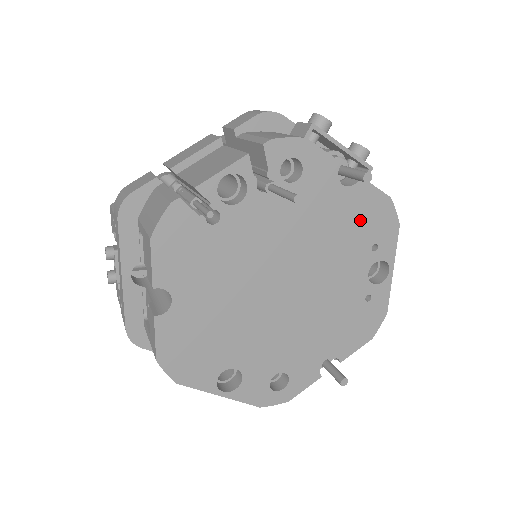
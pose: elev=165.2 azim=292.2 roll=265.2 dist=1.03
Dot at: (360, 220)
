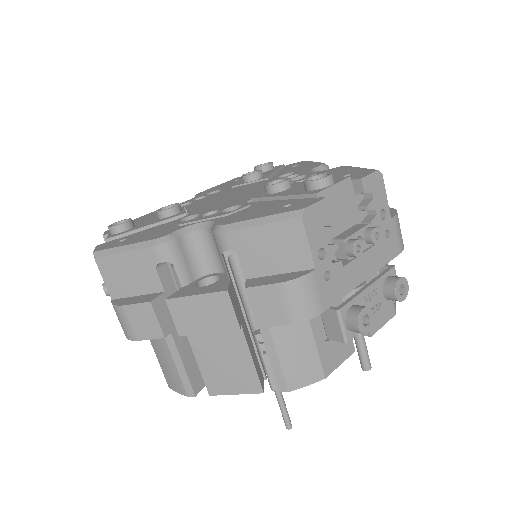
Dot at: occluded
